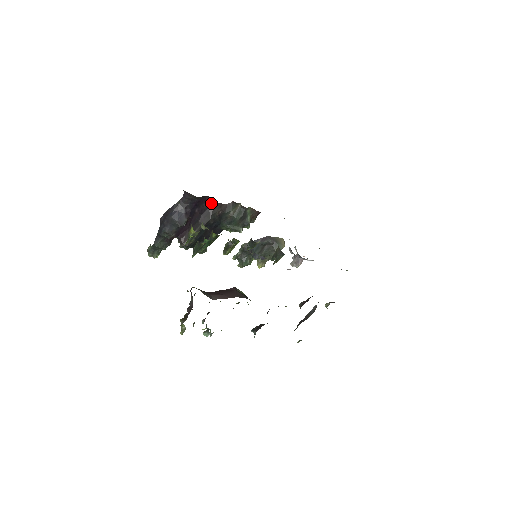
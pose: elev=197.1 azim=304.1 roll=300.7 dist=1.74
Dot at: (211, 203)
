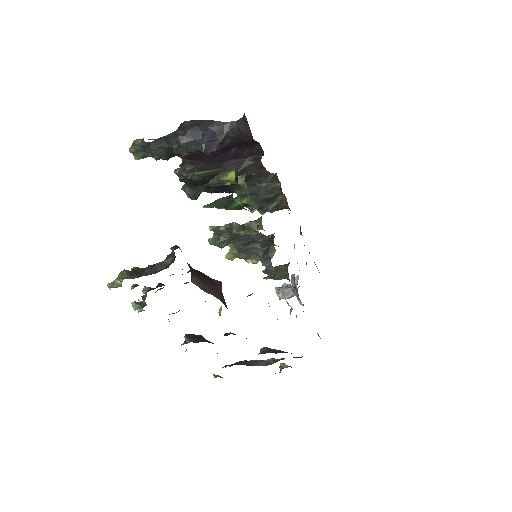
Dot at: (255, 156)
